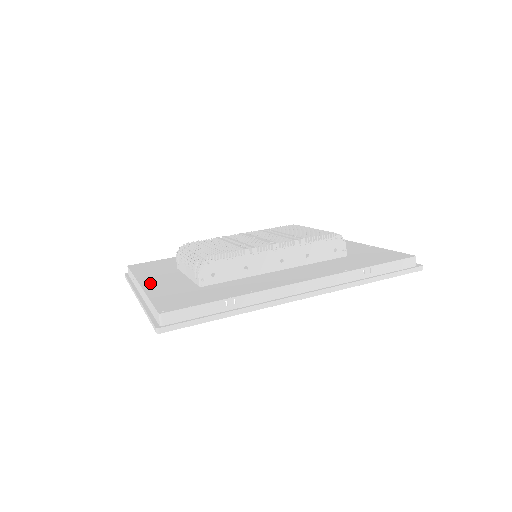
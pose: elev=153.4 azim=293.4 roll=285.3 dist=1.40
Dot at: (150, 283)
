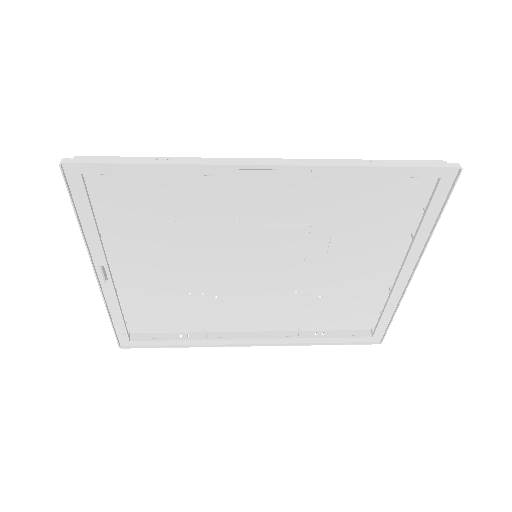
Dot at: (116, 259)
